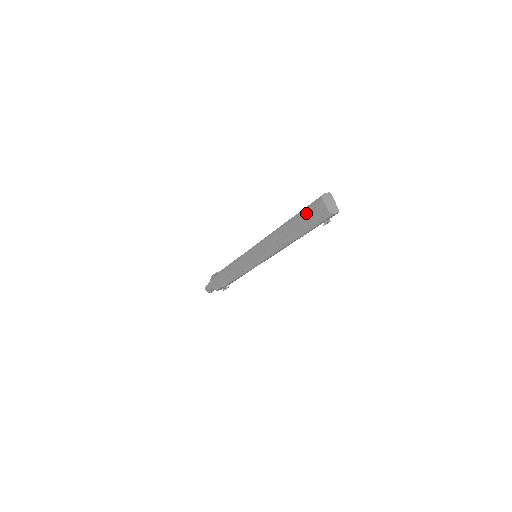
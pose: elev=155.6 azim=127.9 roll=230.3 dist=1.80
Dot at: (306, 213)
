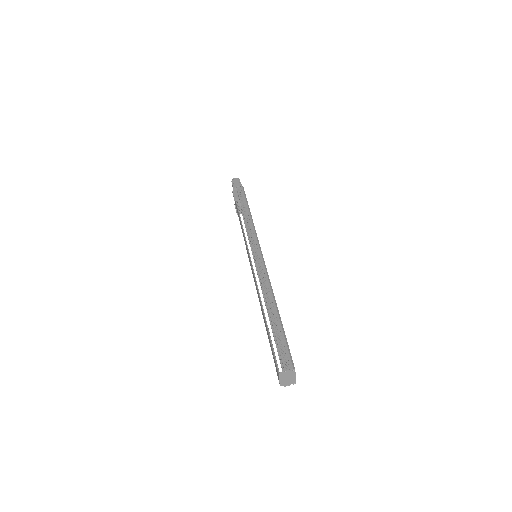
Dot at: (271, 348)
